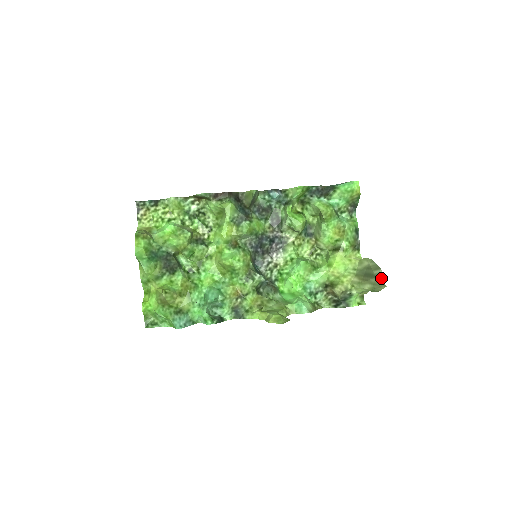
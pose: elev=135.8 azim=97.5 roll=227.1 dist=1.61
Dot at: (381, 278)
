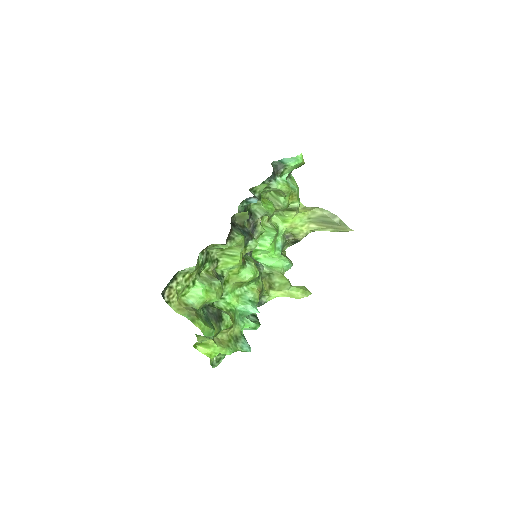
Dot at: (344, 224)
